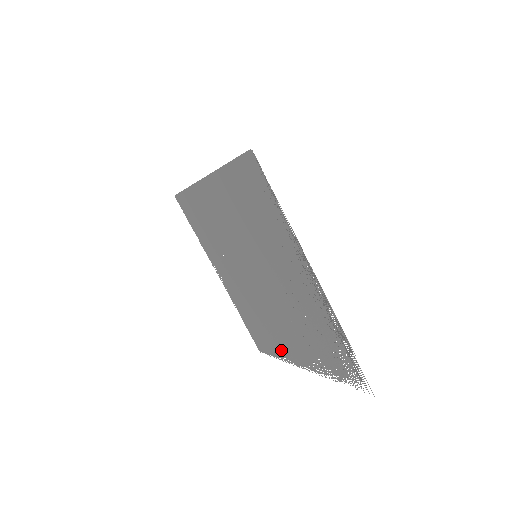
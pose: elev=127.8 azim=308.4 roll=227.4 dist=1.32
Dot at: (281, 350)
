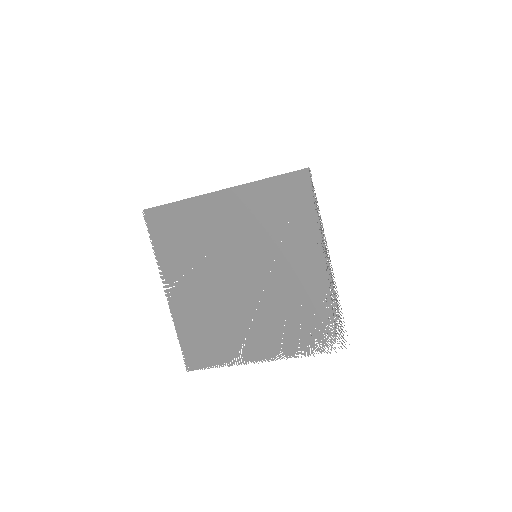
Dot at: (233, 353)
